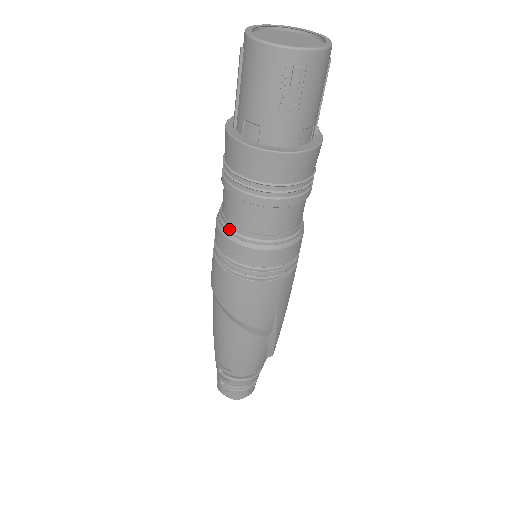
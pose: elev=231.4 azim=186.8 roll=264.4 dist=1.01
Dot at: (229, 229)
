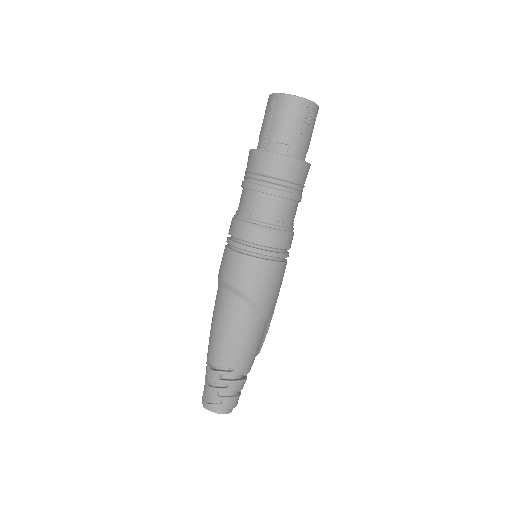
Dot at: (259, 221)
